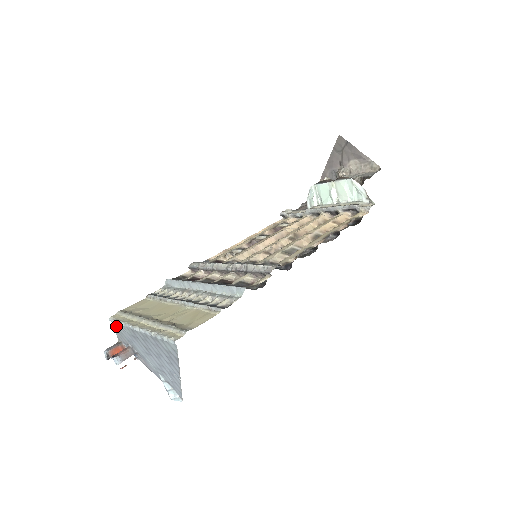
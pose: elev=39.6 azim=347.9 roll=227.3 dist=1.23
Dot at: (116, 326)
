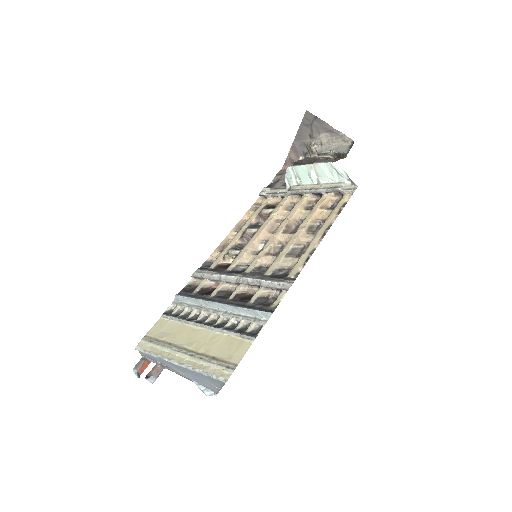
Dot at: occluded
